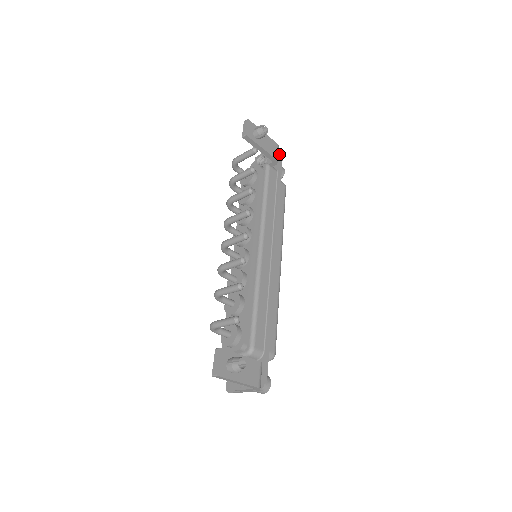
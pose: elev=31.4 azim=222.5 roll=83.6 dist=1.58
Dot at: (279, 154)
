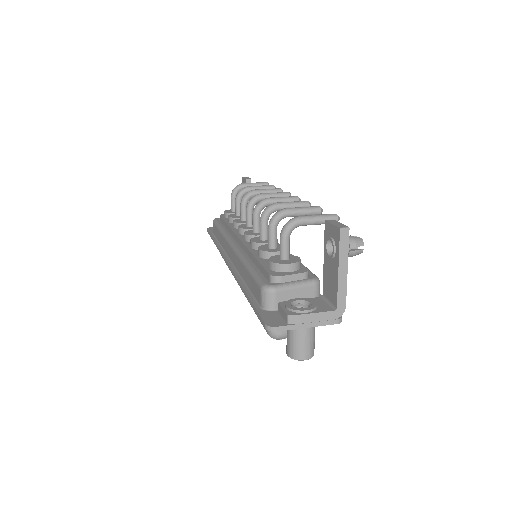
Dot at: occluded
